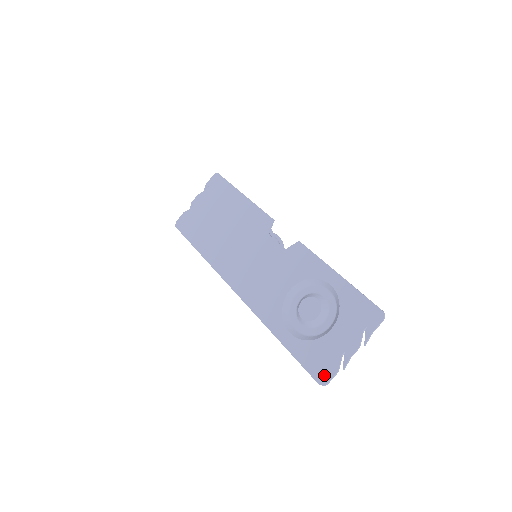
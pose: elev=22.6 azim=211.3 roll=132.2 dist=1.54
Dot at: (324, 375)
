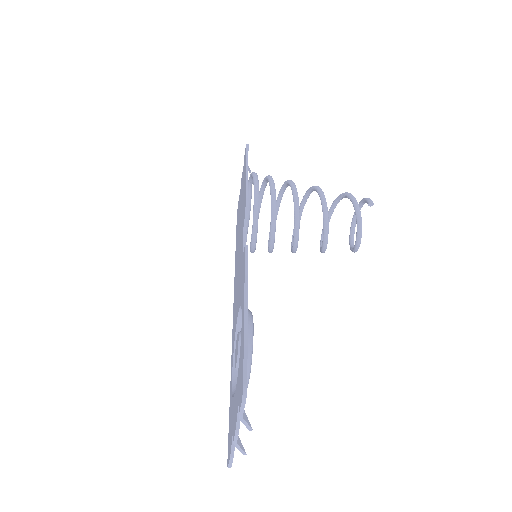
Dot at: (228, 453)
